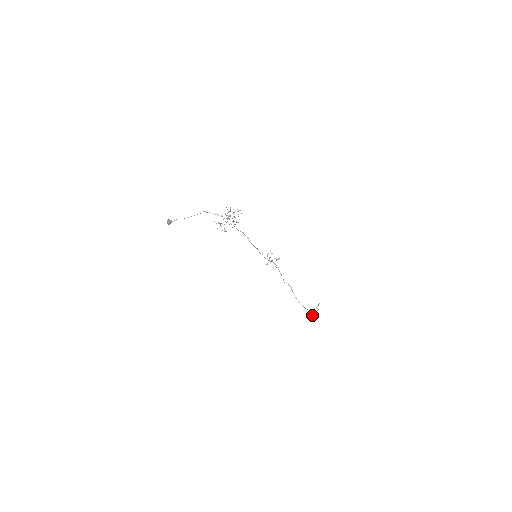
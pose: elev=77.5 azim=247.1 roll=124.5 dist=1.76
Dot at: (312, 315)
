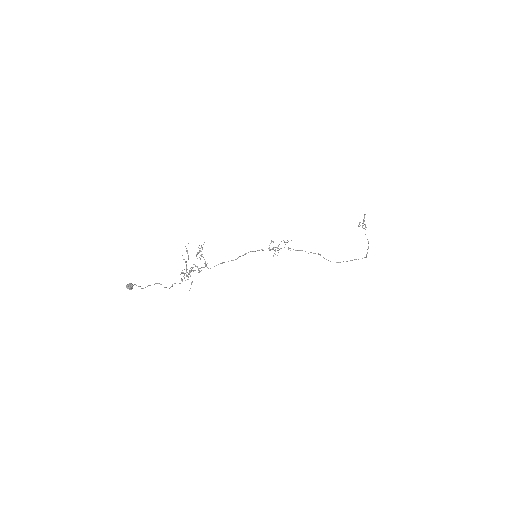
Dot at: (362, 227)
